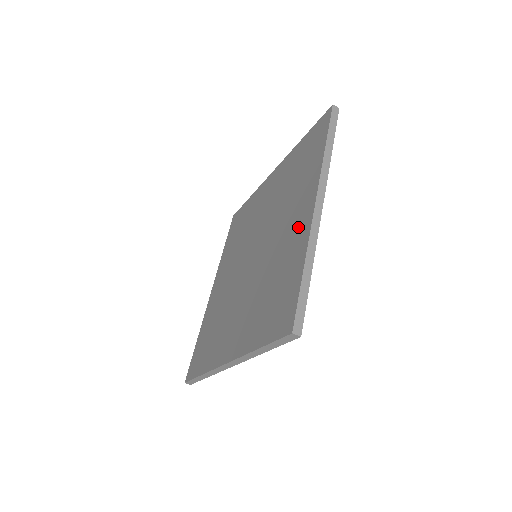
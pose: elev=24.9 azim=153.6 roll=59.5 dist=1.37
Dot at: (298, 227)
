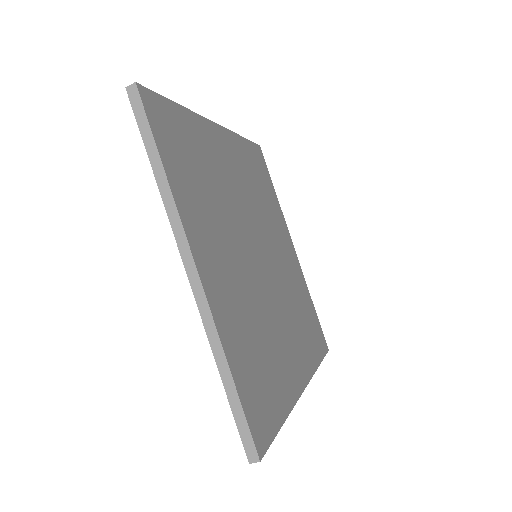
Dot at: occluded
